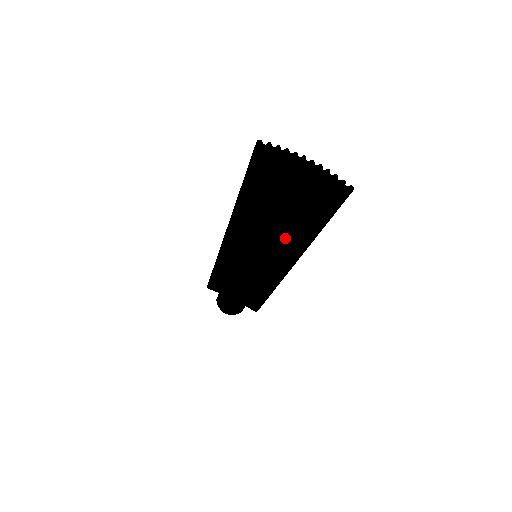
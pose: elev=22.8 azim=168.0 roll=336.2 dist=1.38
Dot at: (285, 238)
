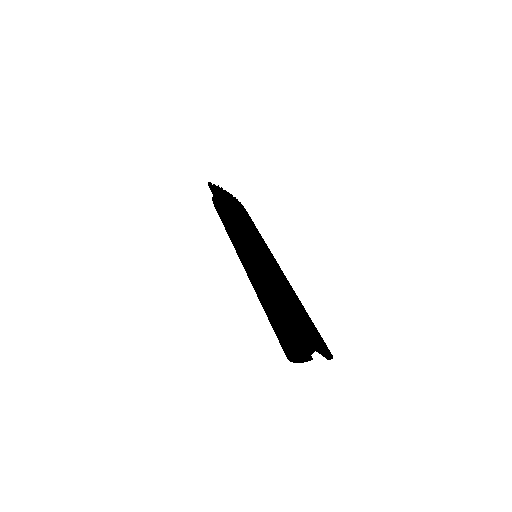
Dot at: occluded
